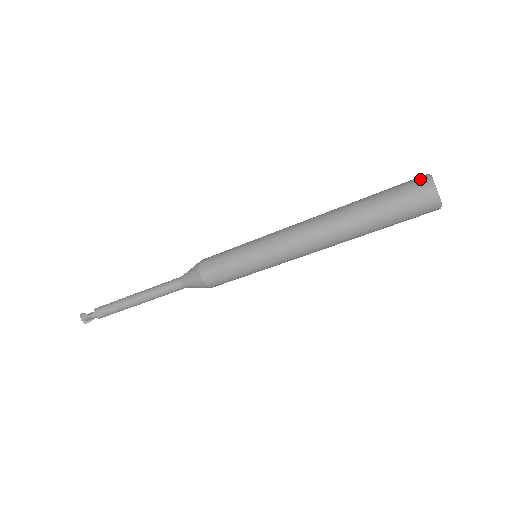
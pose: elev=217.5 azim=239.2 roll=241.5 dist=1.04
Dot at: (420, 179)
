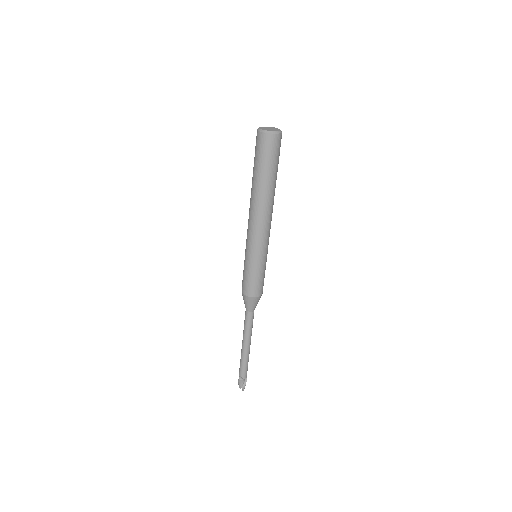
Dot at: occluded
